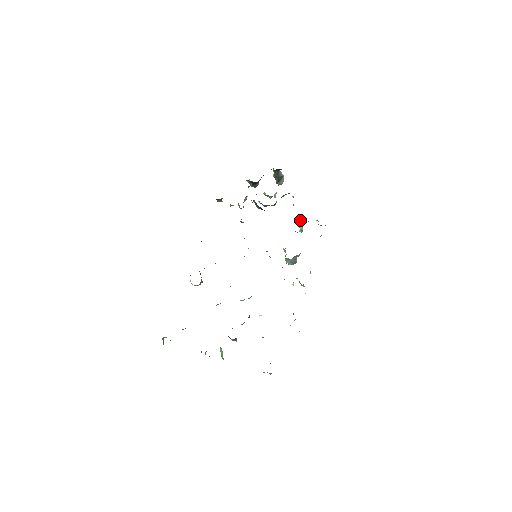
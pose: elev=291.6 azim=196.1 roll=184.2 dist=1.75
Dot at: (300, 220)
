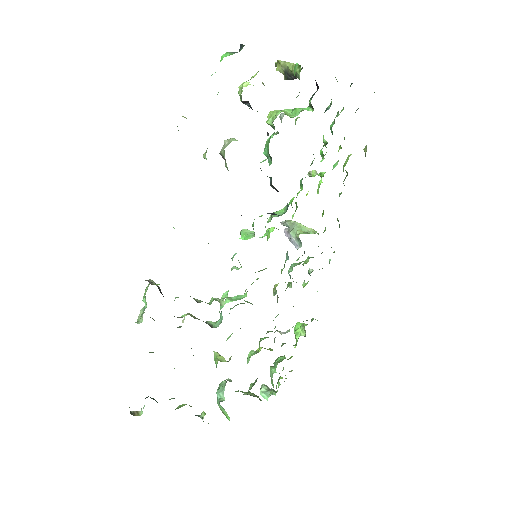
Dot at: (323, 176)
